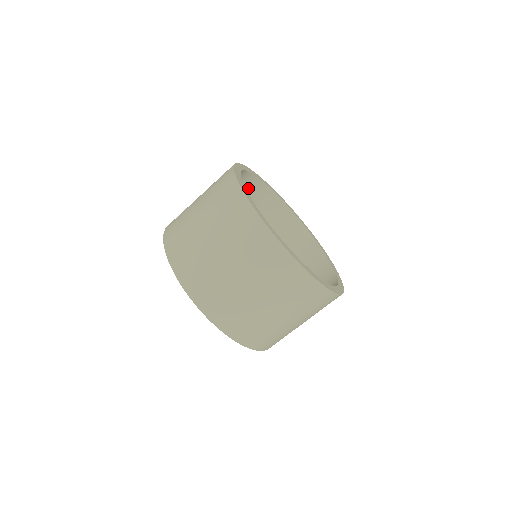
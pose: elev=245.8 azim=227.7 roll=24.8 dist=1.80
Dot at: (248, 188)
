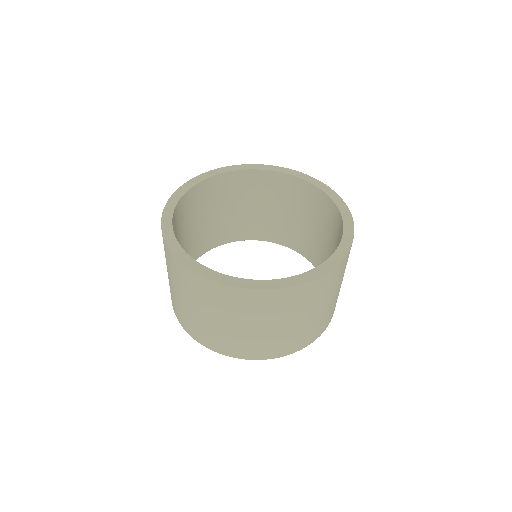
Dot at: (265, 183)
